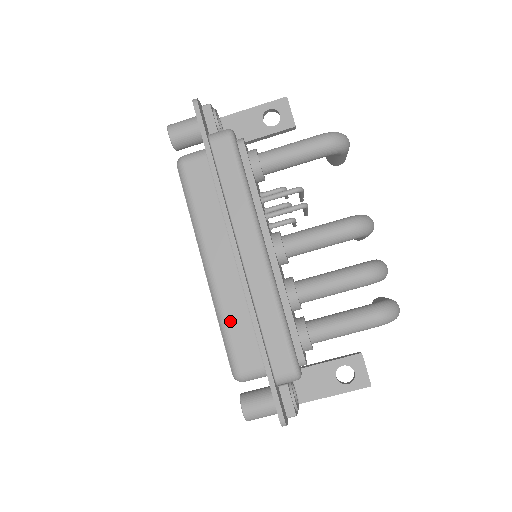
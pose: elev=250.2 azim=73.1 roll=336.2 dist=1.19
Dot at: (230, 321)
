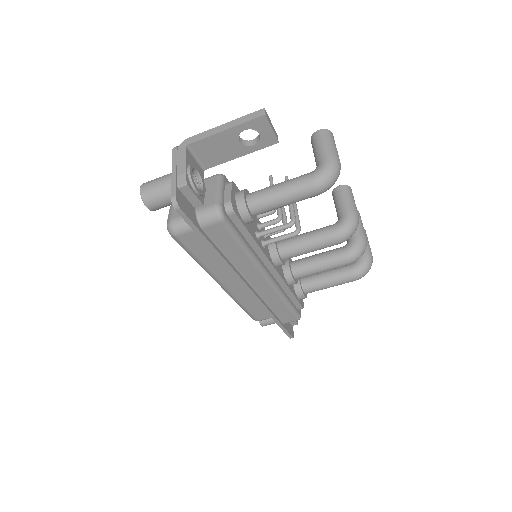
Dot at: (246, 305)
